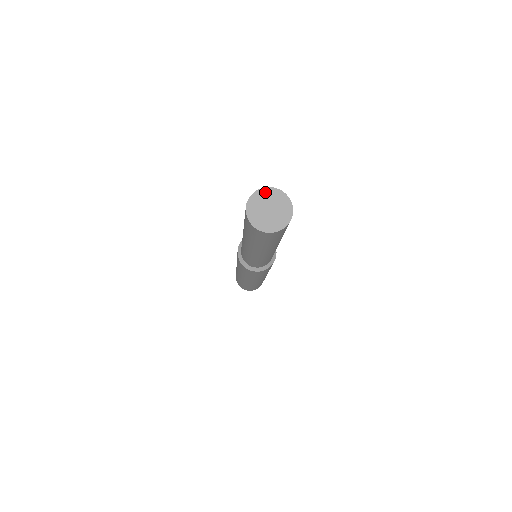
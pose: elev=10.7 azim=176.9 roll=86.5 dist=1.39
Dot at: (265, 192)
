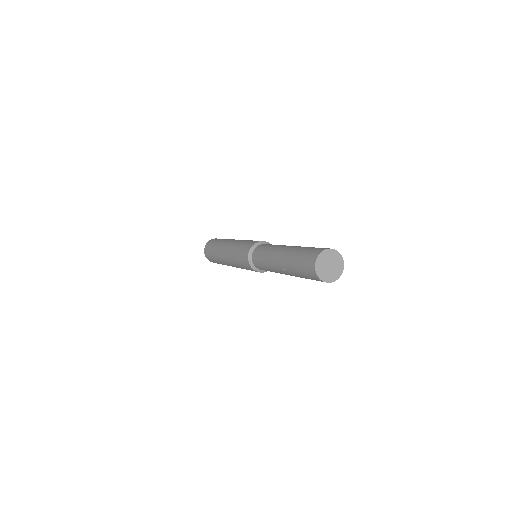
Dot at: (320, 260)
